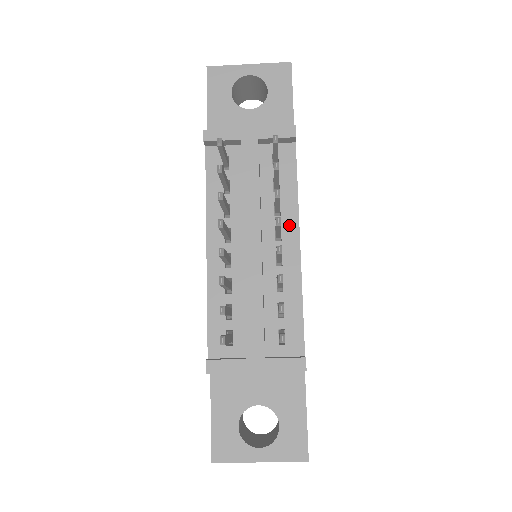
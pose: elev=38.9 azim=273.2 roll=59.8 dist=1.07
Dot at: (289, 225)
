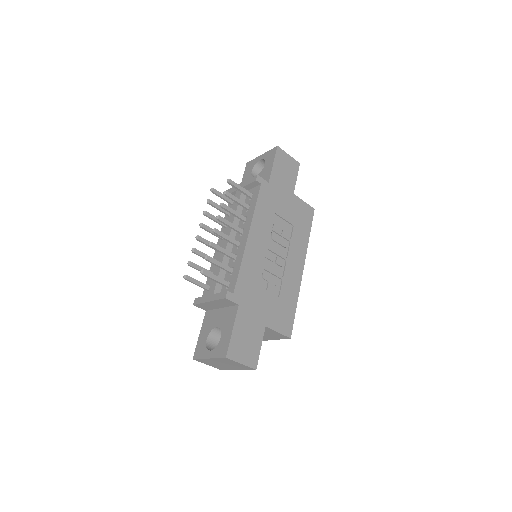
Dot at: (247, 226)
